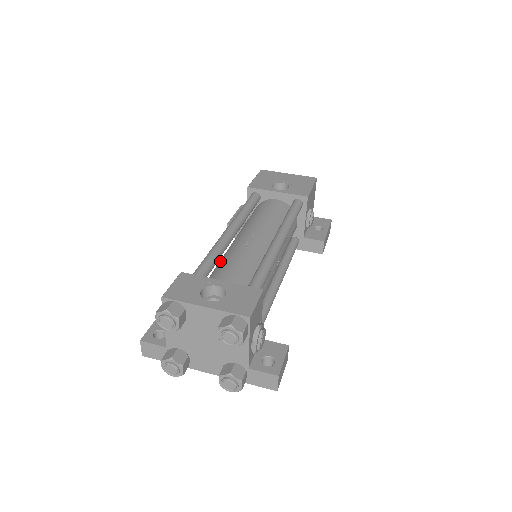
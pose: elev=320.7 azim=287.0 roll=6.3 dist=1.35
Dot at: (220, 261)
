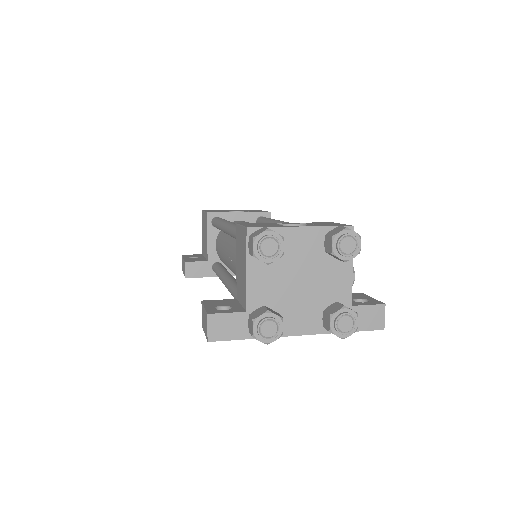
Dot at: occluded
